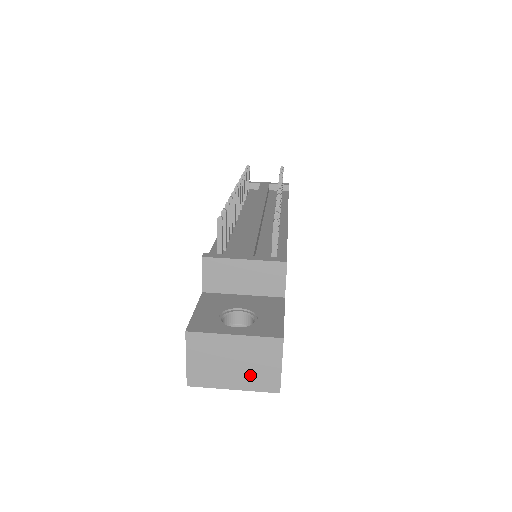
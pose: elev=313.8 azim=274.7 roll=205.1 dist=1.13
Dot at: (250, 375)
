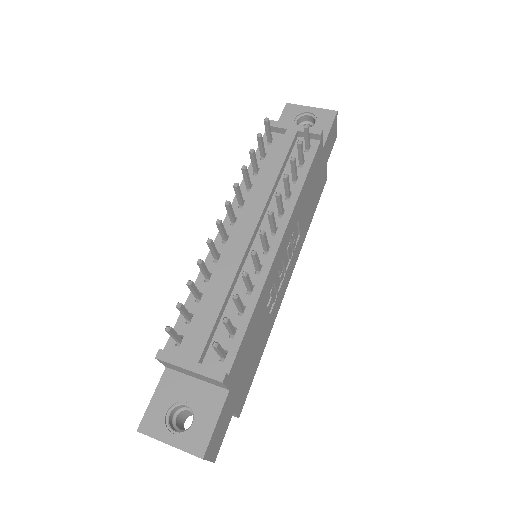
Dot at: occluded
